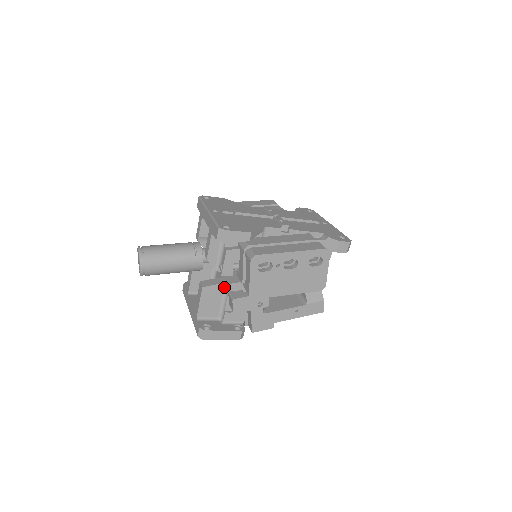
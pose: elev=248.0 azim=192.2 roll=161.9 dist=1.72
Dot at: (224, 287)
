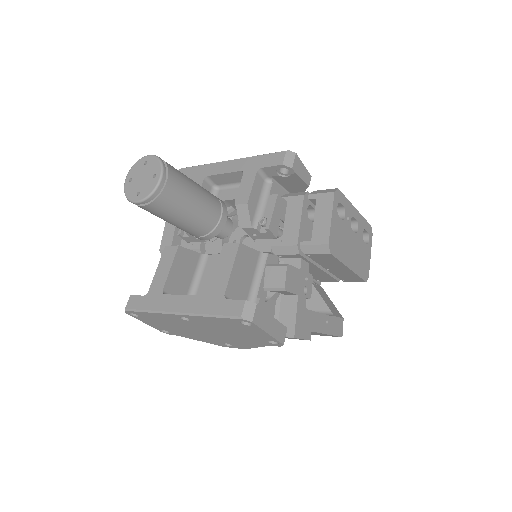
Dot at: (258, 258)
